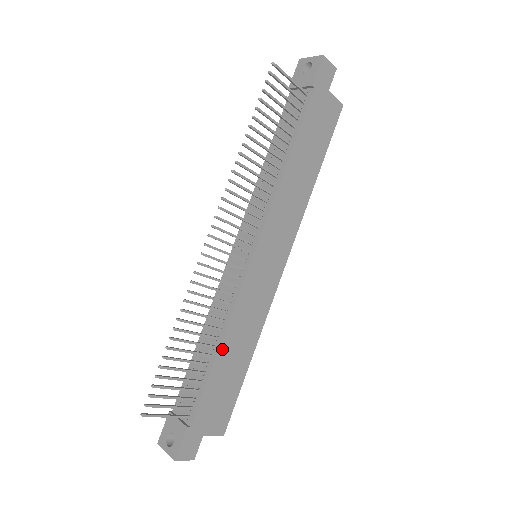
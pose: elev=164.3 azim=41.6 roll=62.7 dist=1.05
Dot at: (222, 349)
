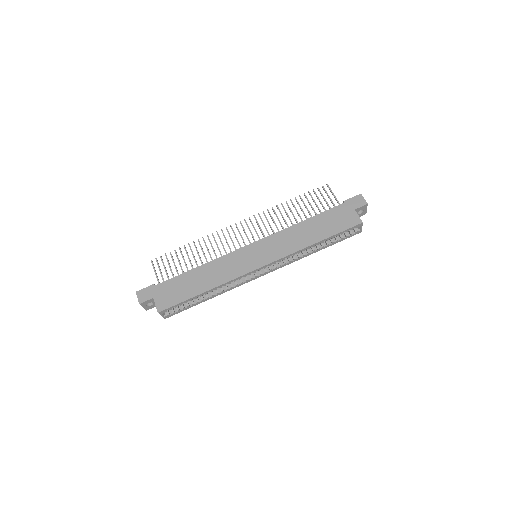
Dot at: (199, 269)
